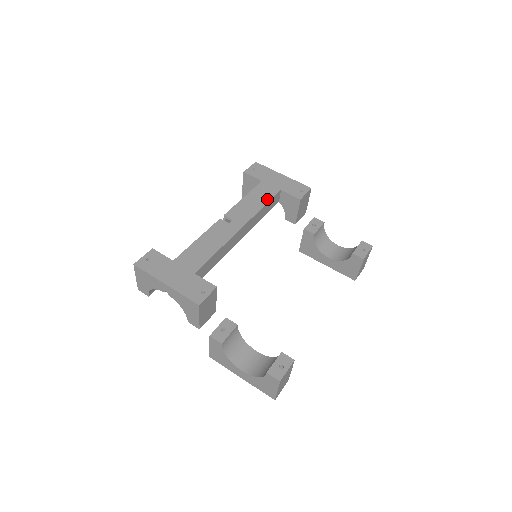
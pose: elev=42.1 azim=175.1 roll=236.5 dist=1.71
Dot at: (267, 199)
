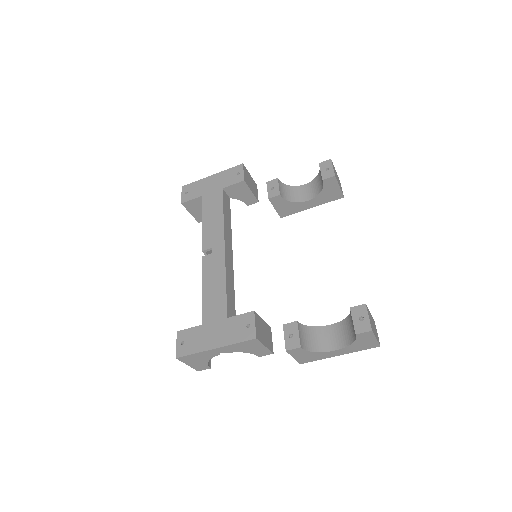
Dot at: (220, 206)
